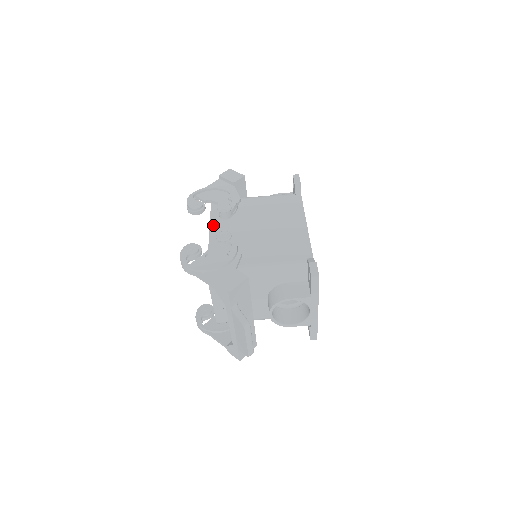
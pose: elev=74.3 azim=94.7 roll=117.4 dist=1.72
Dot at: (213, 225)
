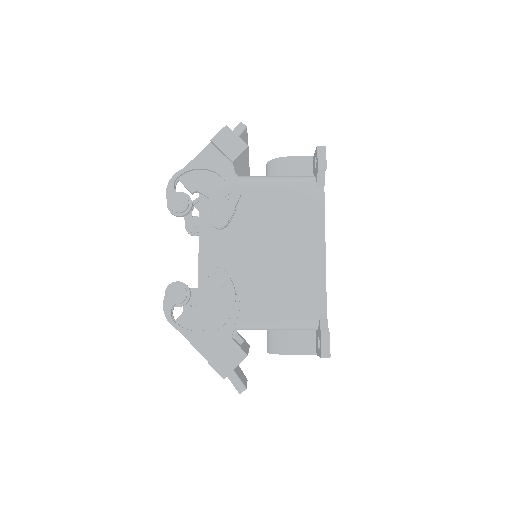
Dot at: (203, 237)
